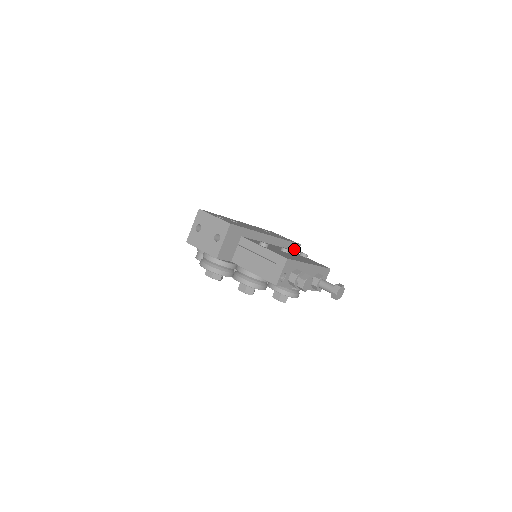
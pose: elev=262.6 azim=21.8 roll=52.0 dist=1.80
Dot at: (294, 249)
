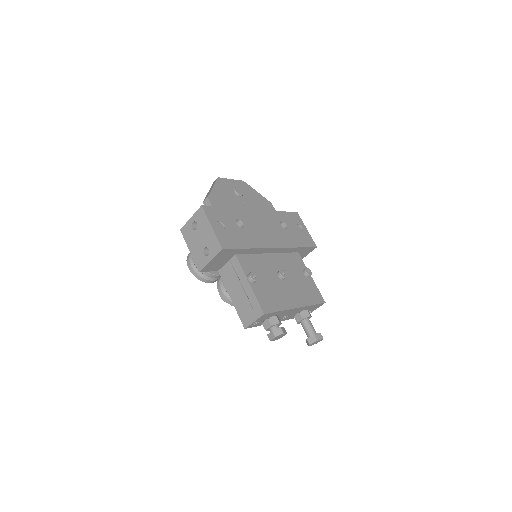
Dot at: (306, 251)
